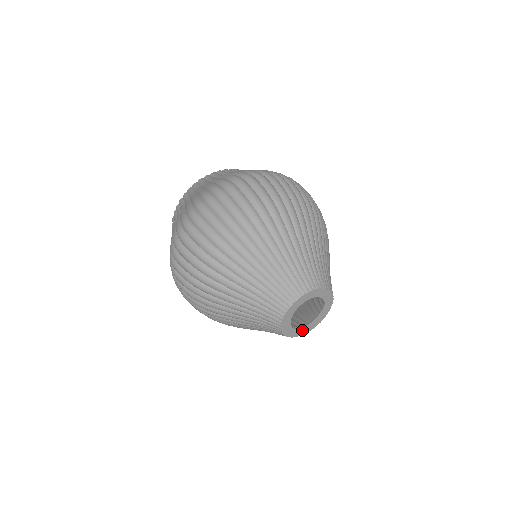
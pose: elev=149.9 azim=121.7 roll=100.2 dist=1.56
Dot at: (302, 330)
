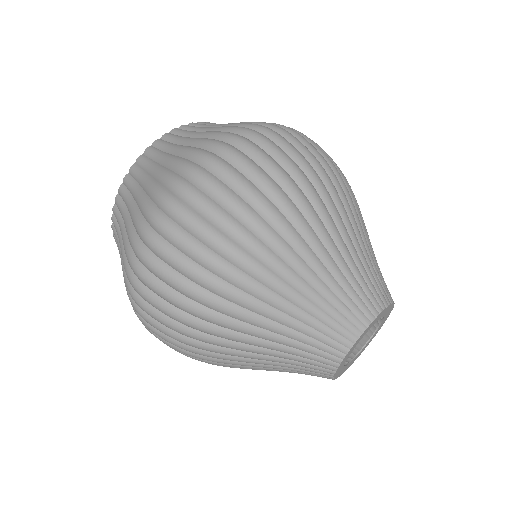
Dot at: (341, 368)
